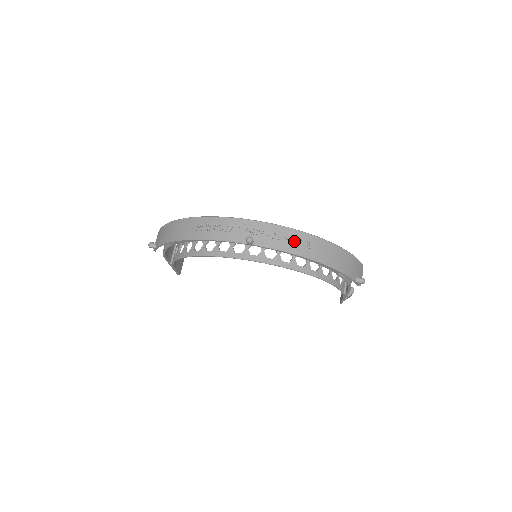
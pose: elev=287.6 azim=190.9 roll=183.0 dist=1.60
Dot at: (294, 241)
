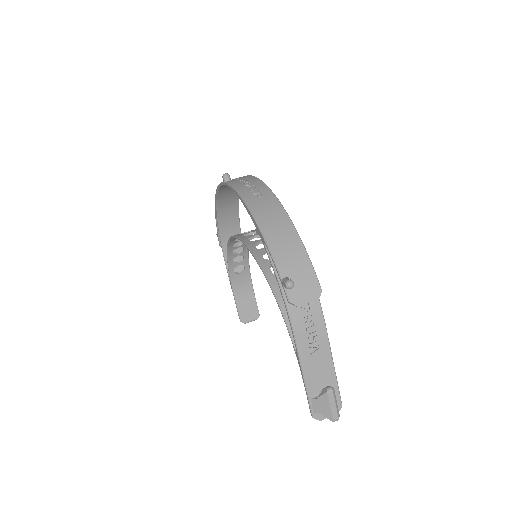
Dot at: (253, 189)
